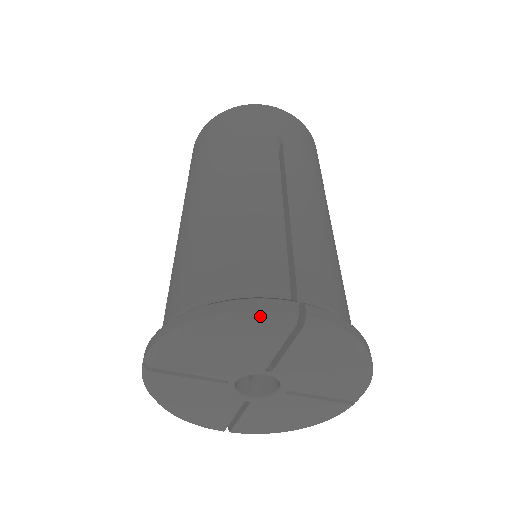
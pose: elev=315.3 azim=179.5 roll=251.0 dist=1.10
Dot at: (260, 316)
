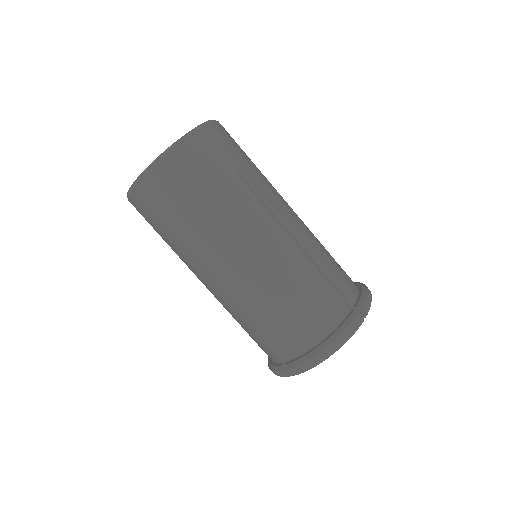
Dot at: (354, 332)
